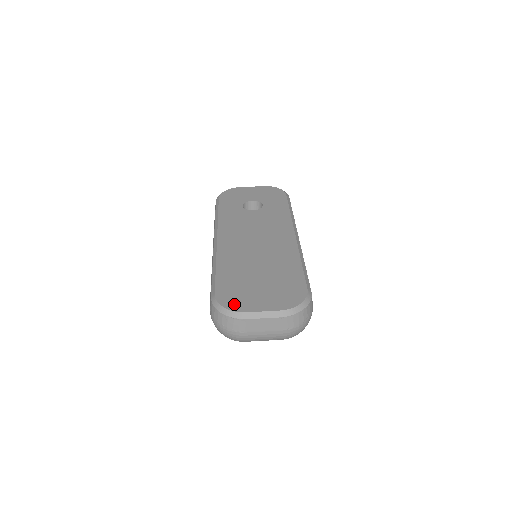
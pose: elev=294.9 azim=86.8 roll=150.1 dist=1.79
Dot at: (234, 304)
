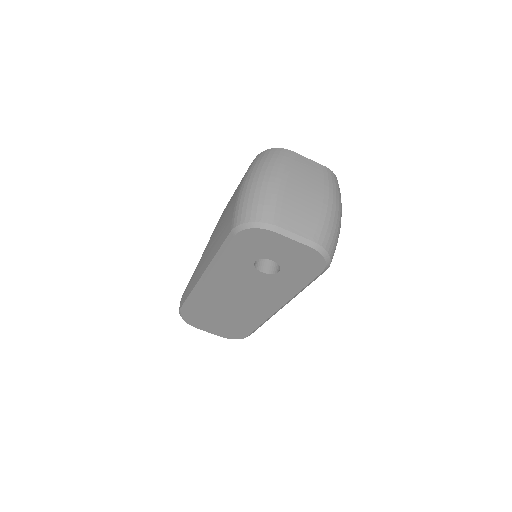
Dot at: (192, 323)
